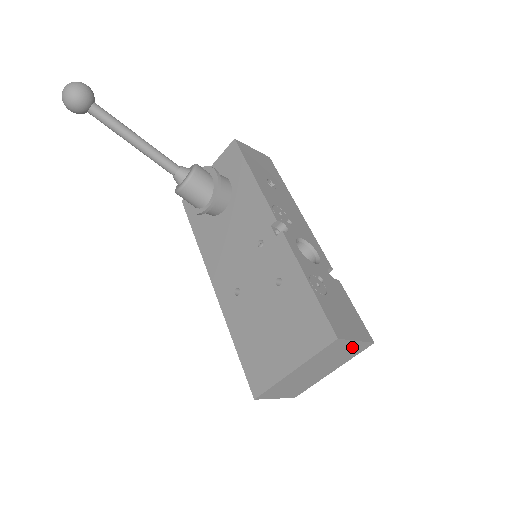
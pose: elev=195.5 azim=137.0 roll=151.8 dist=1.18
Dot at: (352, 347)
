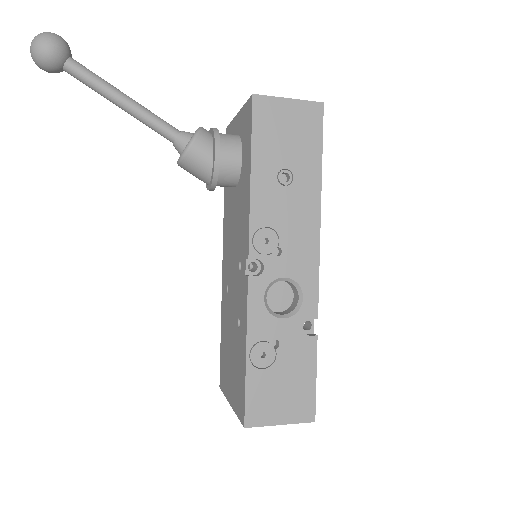
Dot at: occluded
